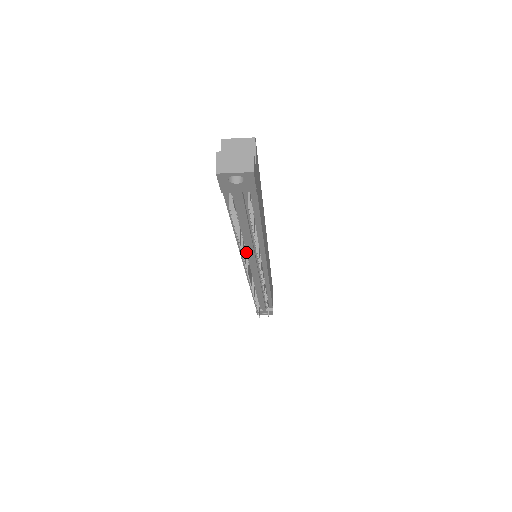
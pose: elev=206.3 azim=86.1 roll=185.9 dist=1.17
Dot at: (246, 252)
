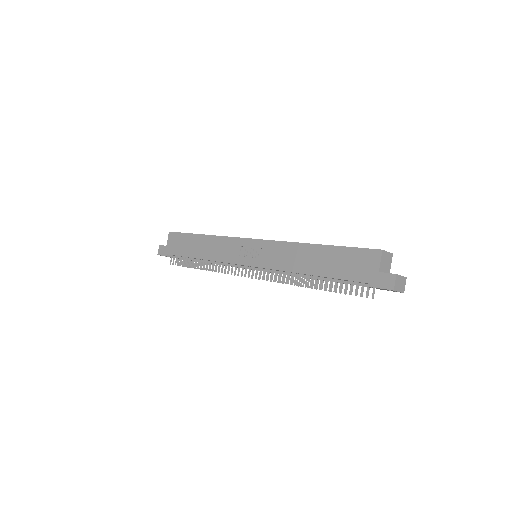
Dot at: (281, 271)
